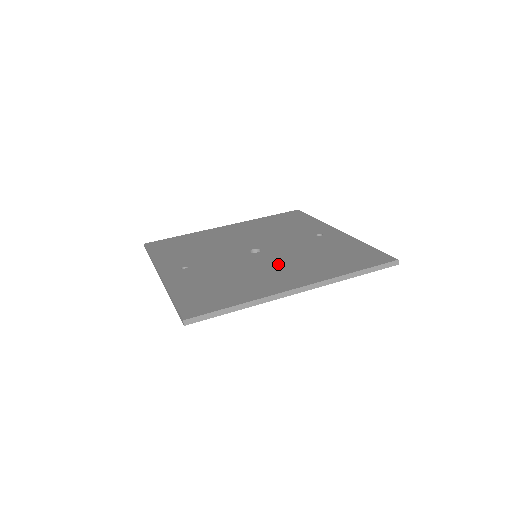
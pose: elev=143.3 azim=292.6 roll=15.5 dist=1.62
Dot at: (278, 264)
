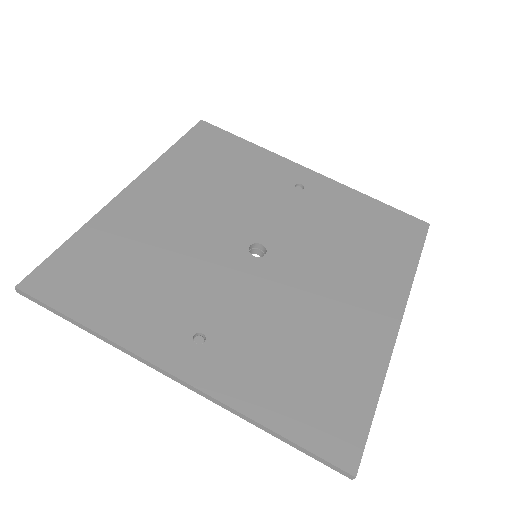
Dot at: (325, 277)
